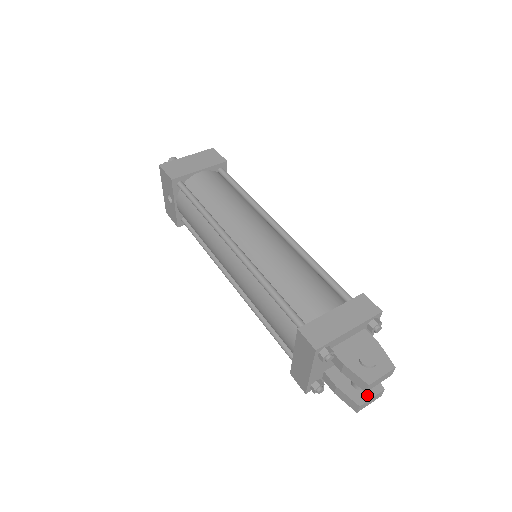
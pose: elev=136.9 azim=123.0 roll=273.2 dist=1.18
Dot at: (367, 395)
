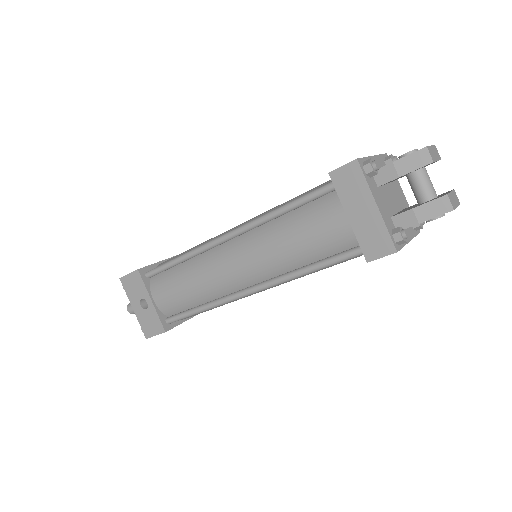
Dot at: (444, 194)
